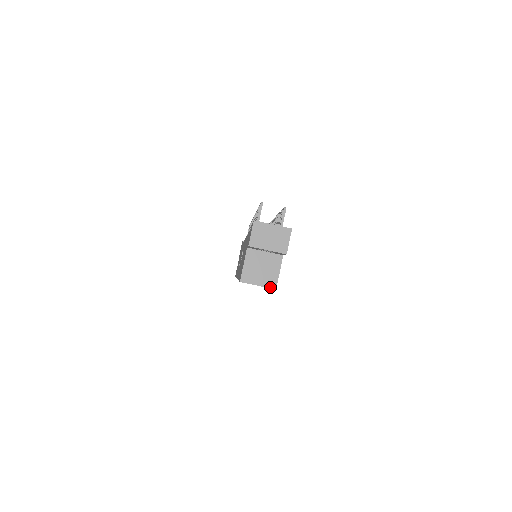
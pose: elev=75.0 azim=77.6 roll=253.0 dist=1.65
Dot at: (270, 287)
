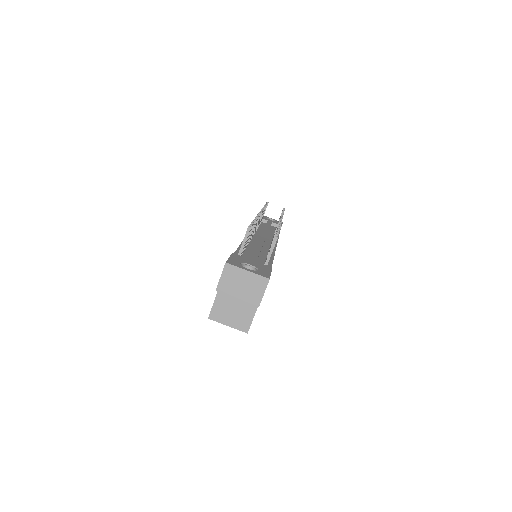
Dot at: (241, 330)
